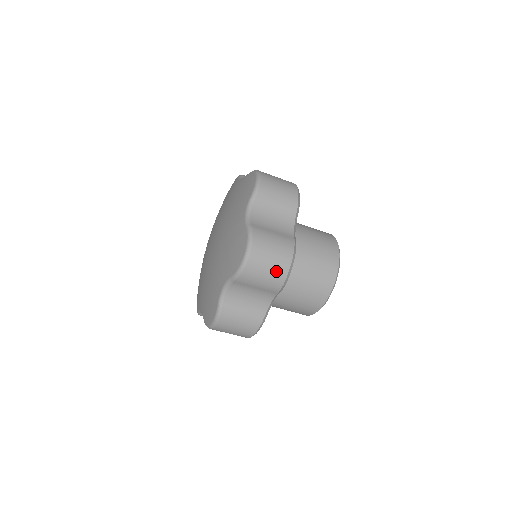
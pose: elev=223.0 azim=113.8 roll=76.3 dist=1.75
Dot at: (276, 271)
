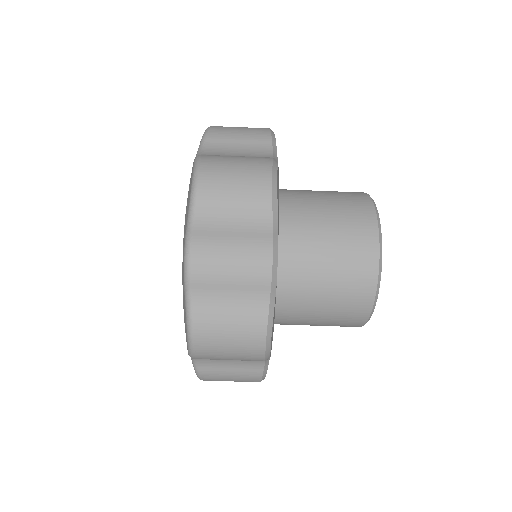
Dot at: (245, 351)
